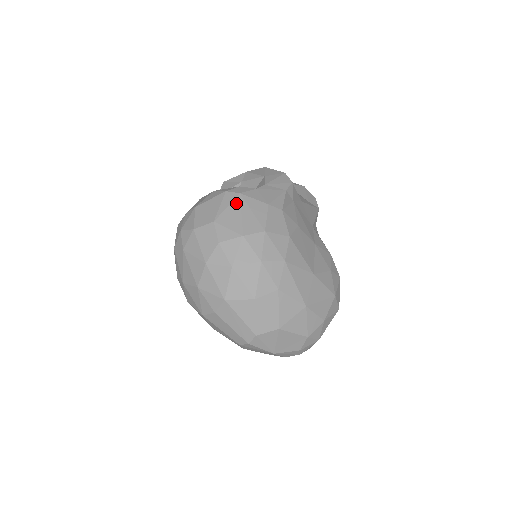
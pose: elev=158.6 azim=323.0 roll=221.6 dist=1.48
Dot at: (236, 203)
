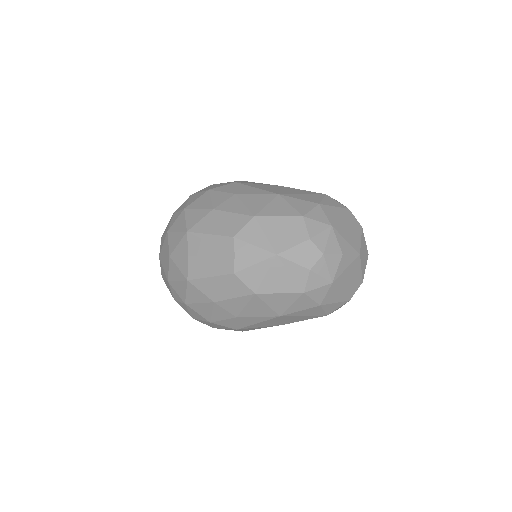
Dot at: occluded
